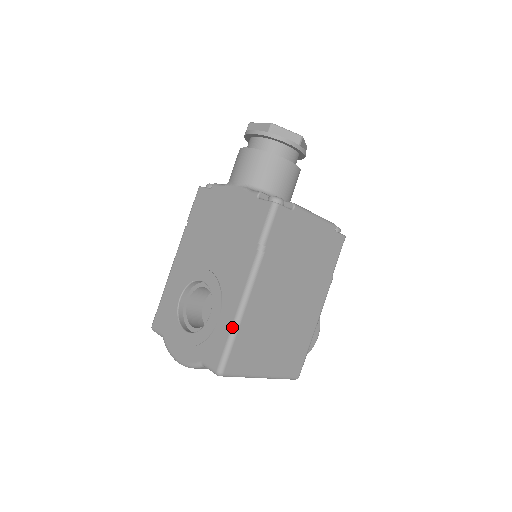
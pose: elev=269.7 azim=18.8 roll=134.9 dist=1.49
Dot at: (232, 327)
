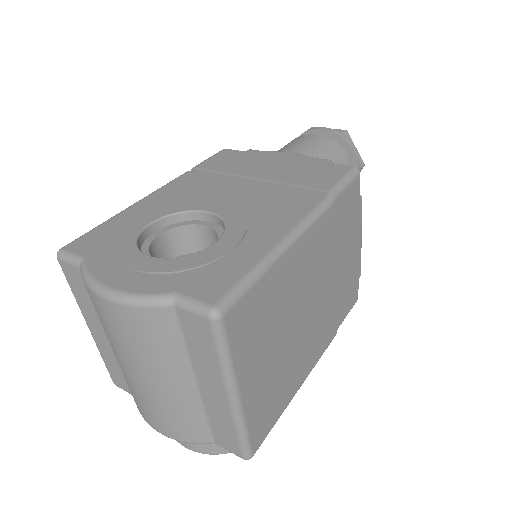
Dot at: (265, 257)
